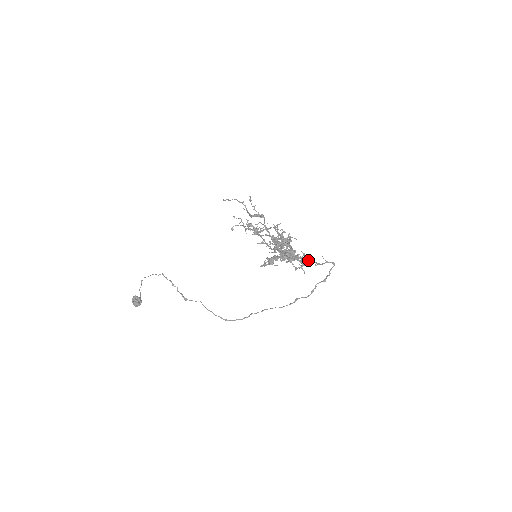
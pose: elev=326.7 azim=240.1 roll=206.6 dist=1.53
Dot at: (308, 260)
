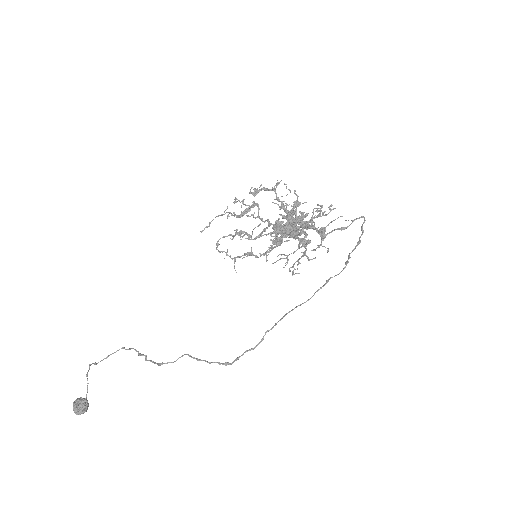
Dot at: (329, 212)
